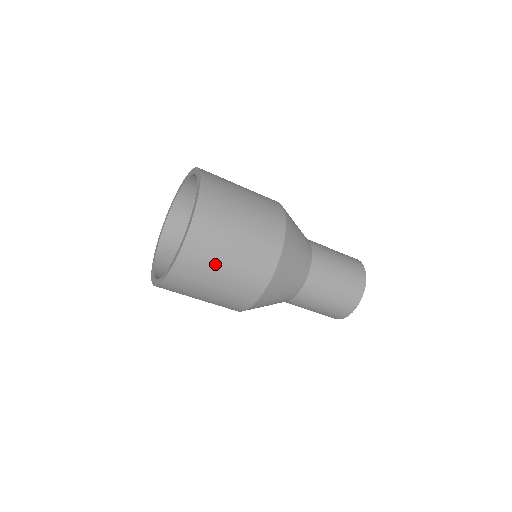
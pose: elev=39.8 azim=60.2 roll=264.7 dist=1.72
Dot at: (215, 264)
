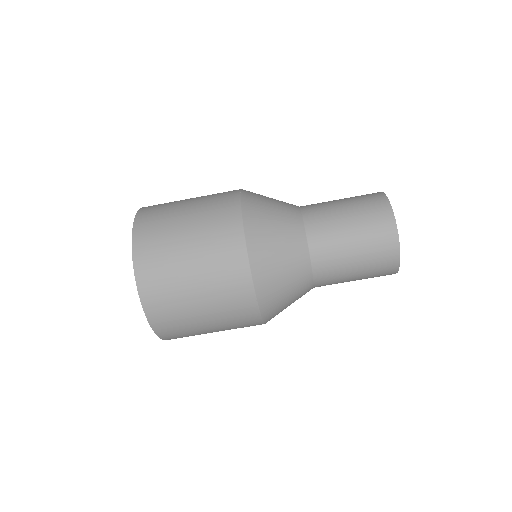
Dot at: (193, 324)
